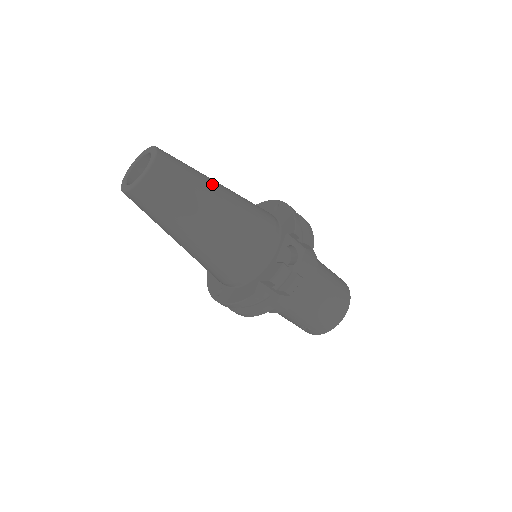
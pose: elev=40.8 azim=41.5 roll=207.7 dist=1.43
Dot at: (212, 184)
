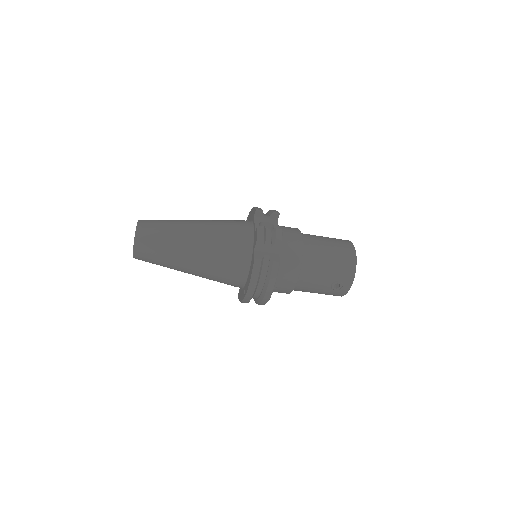
Dot at: occluded
